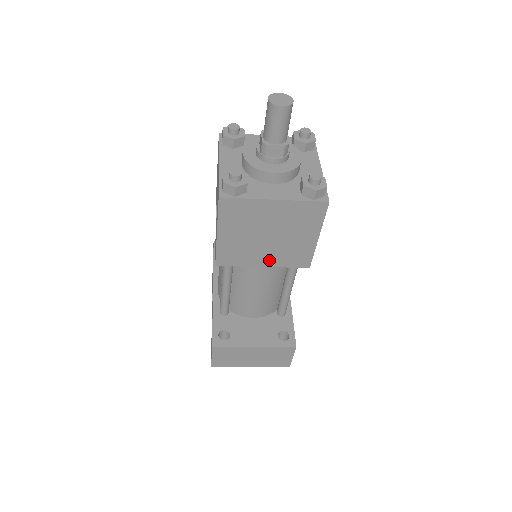
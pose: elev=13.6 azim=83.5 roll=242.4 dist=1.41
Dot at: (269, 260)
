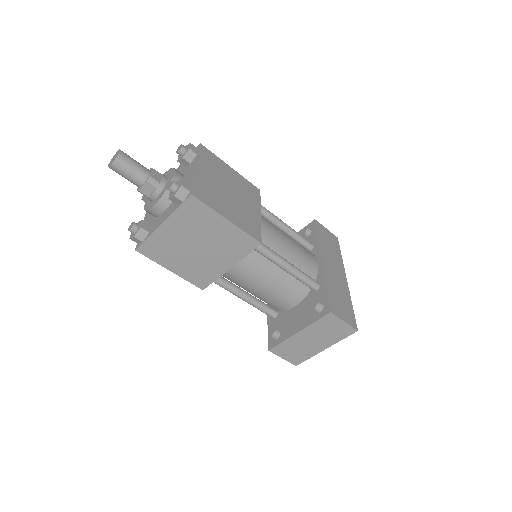
Dot at: (226, 261)
